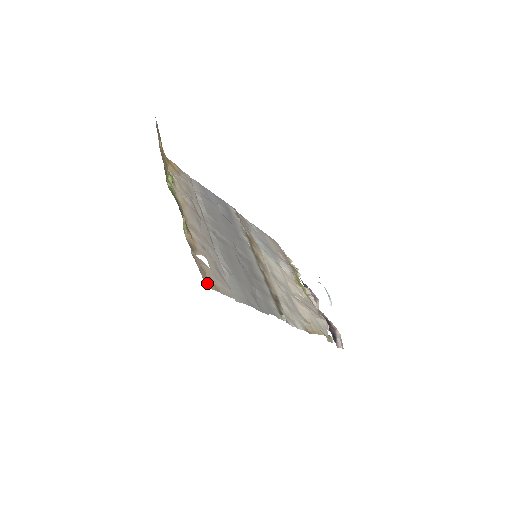
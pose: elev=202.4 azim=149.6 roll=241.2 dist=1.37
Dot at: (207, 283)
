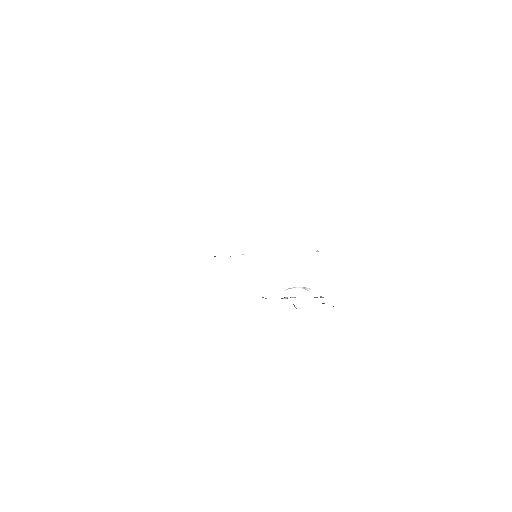
Dot at: occluded
